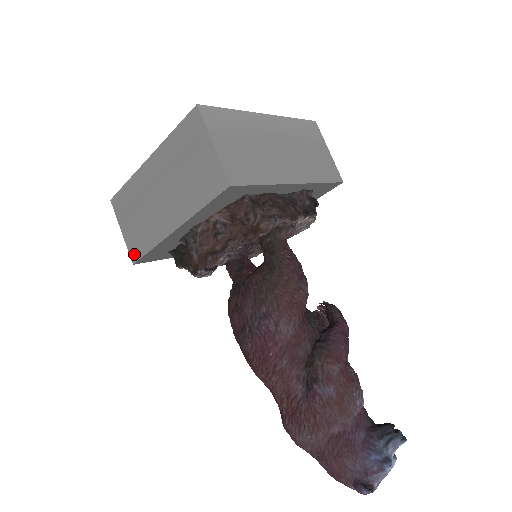
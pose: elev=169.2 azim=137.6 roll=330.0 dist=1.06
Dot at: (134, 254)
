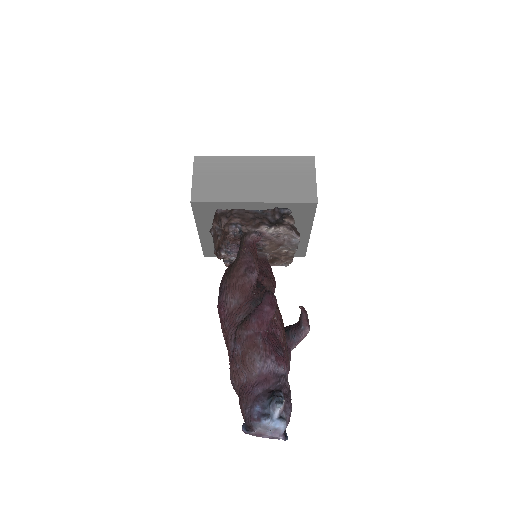
Dot at: occluded
